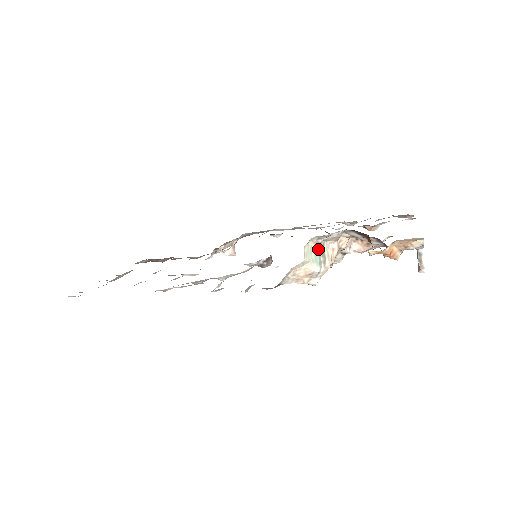
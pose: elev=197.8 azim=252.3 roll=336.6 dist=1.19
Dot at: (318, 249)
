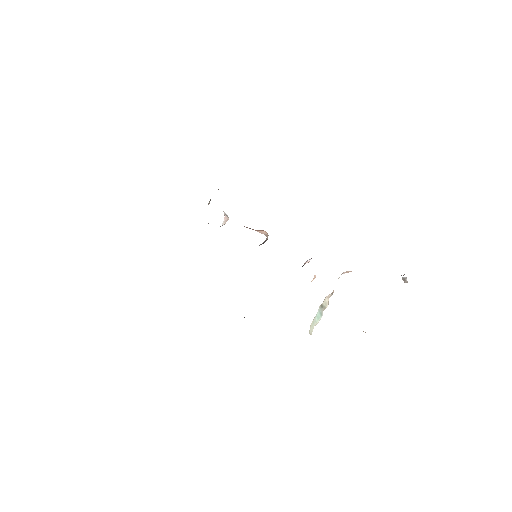
Dot at: (318, 310)
